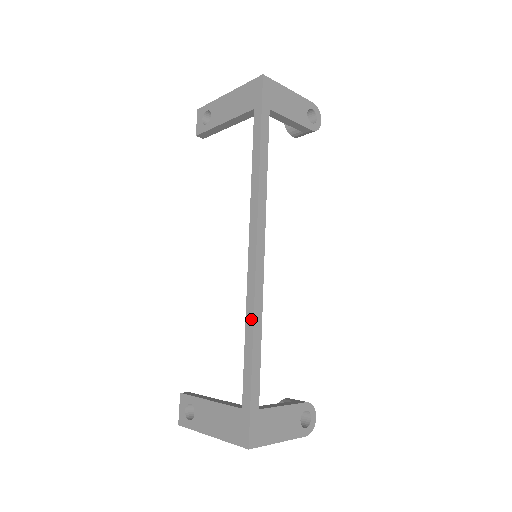
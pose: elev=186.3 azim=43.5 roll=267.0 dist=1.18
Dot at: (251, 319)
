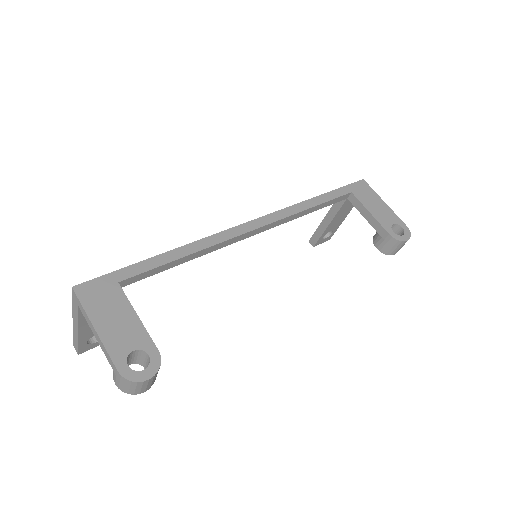
Dot at: (195, 243)
